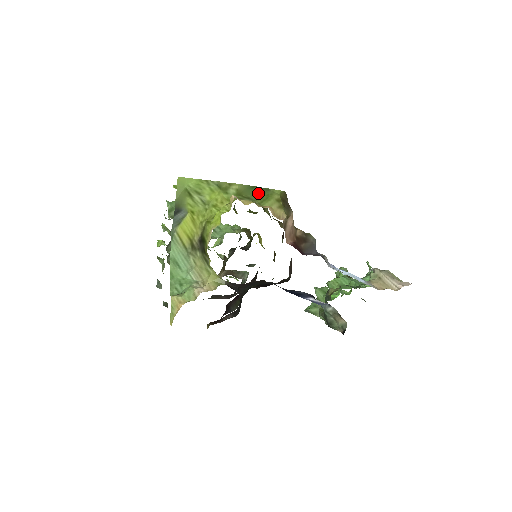
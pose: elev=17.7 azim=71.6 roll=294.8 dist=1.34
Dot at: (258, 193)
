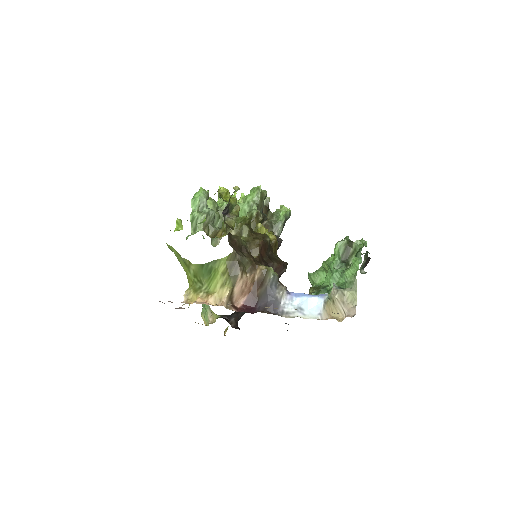
Dot at: (207, 272)
